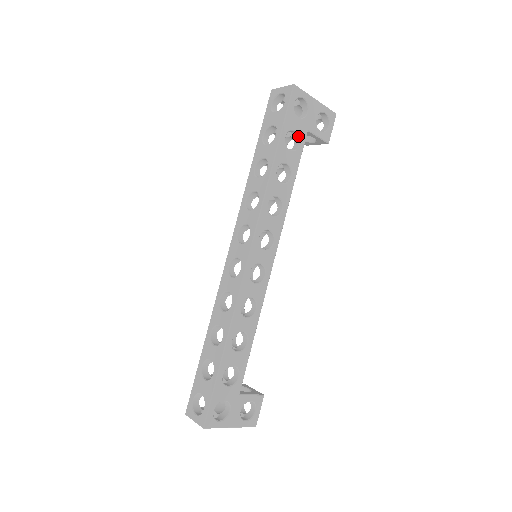
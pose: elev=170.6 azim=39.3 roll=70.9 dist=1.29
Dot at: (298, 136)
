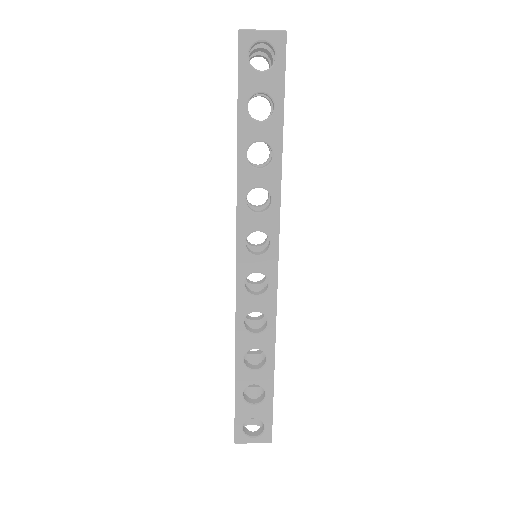
Dot at: occluded
